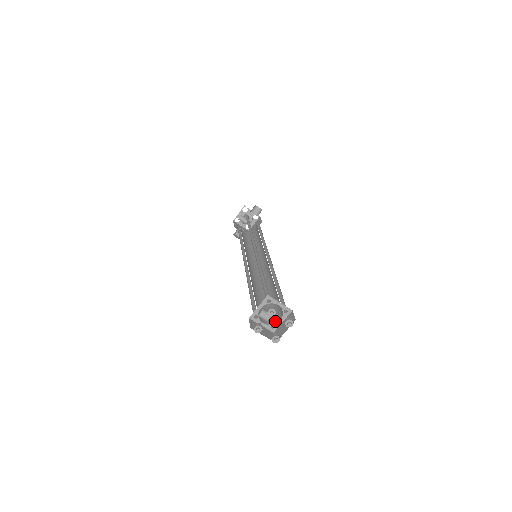
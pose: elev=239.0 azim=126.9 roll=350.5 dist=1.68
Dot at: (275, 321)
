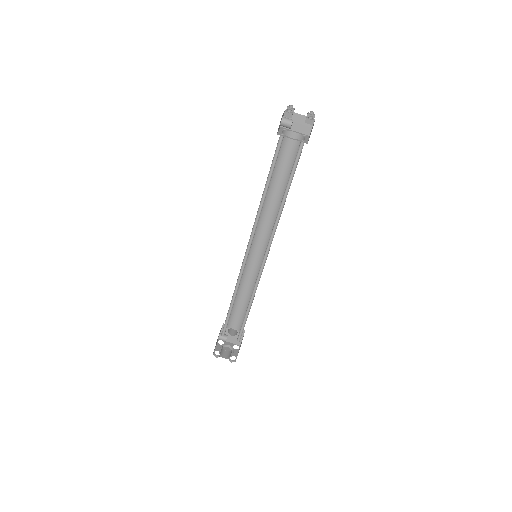
Dot at: (302, 143)
